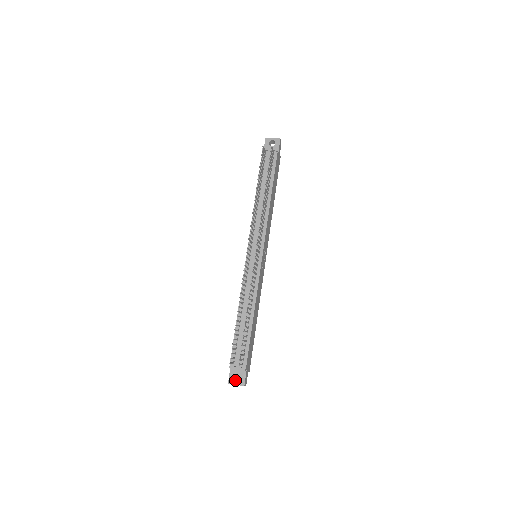
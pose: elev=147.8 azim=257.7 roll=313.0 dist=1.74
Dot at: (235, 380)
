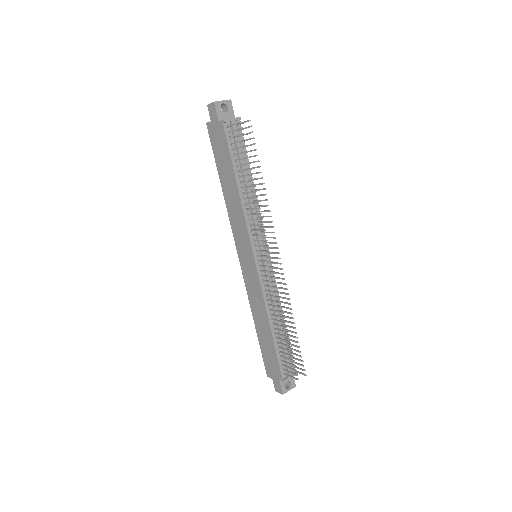
Dot at: occluded
